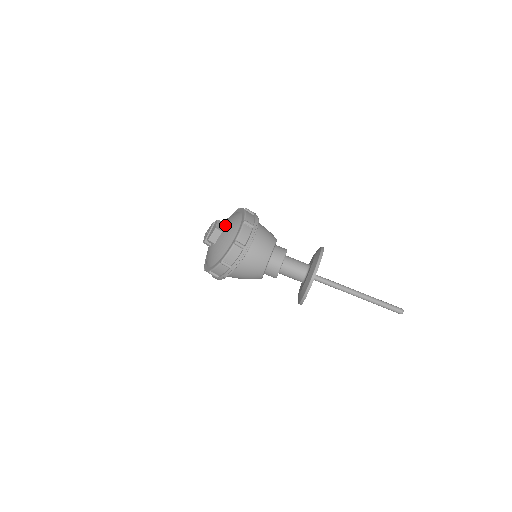
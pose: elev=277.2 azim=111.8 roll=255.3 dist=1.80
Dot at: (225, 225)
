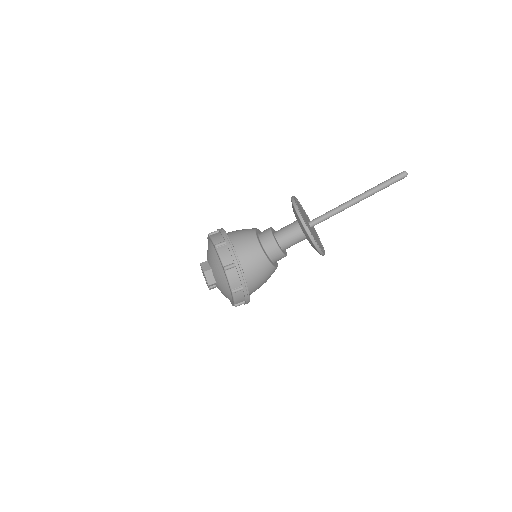
Dot at: (208, 262)
